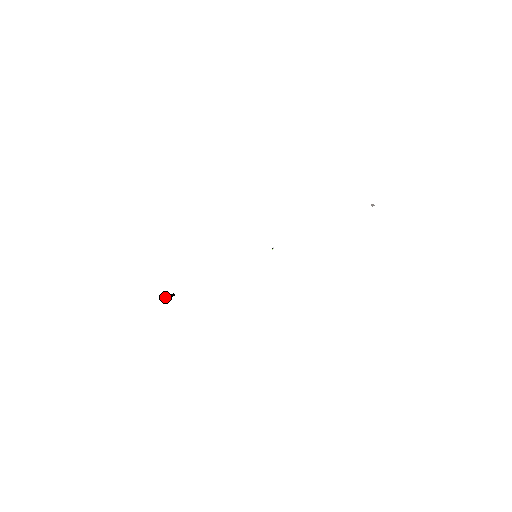
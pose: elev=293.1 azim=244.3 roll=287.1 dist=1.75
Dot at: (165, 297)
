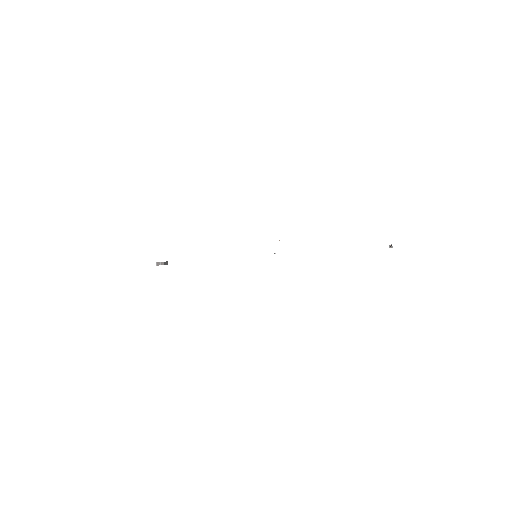
Dot at: (159, 262)
